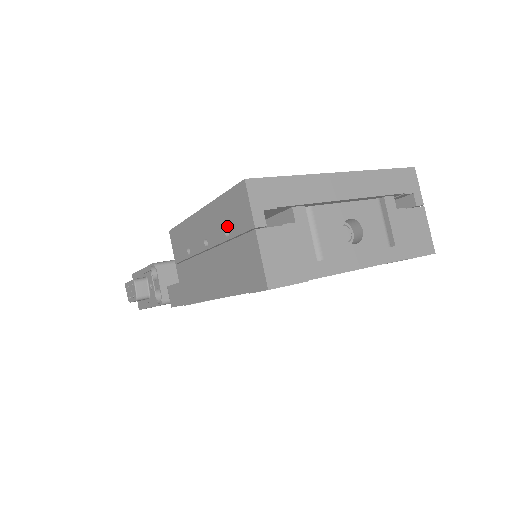
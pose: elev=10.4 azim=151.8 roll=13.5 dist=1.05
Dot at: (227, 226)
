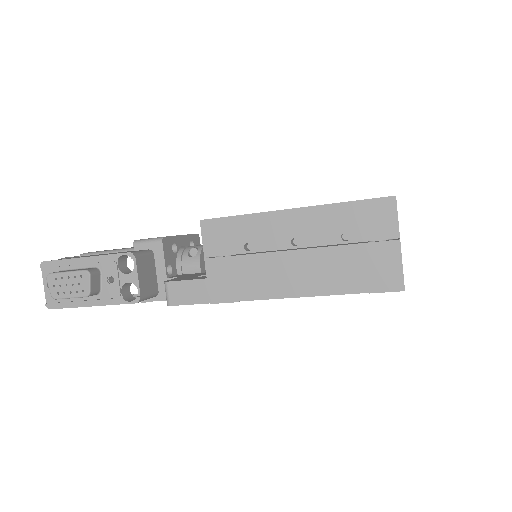
Dot at: (348, 231)
